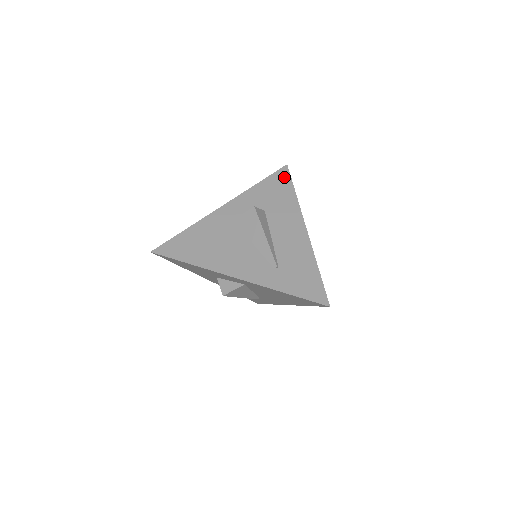
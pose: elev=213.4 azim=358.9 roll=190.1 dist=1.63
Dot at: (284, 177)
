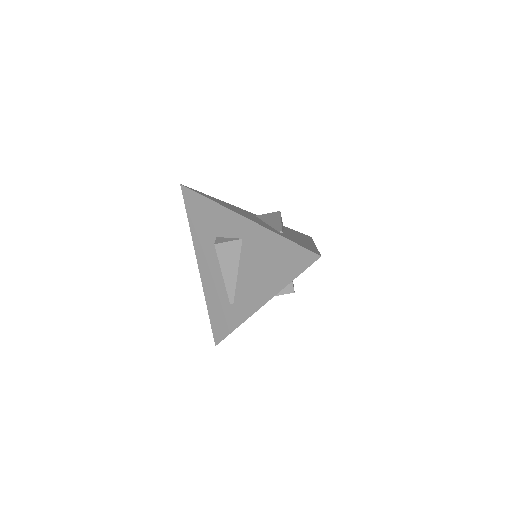
Dot at: occluded
